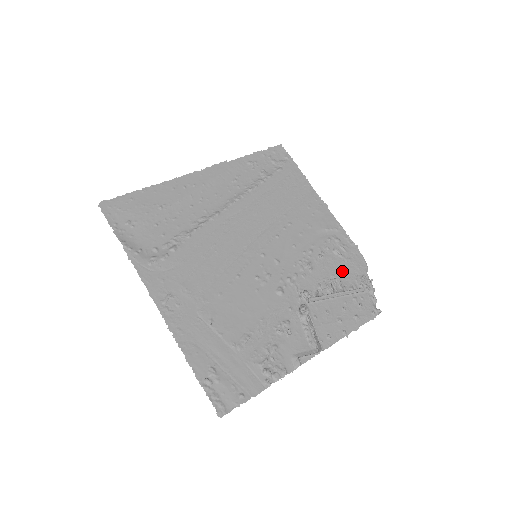
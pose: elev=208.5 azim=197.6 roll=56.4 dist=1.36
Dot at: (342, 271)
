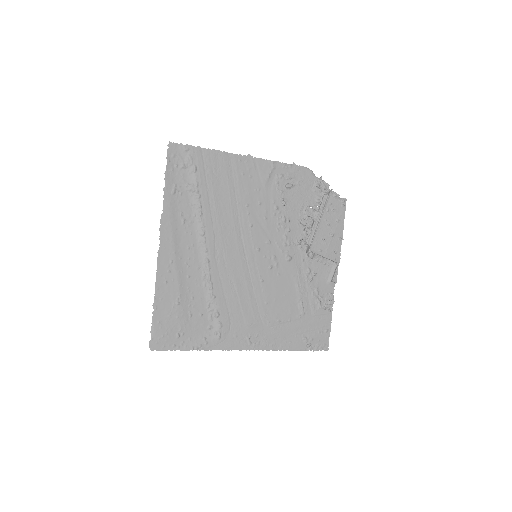
Dot at: (303, 196)
